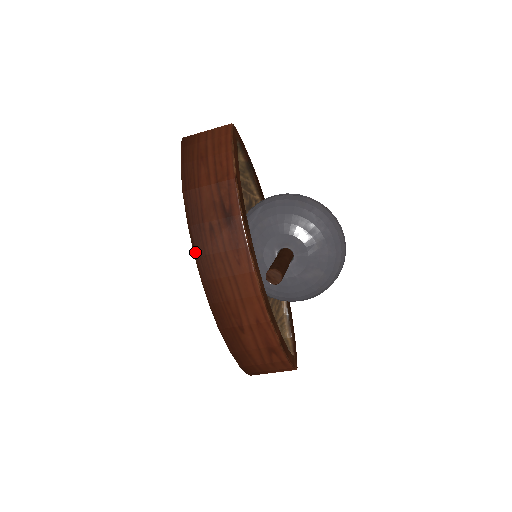
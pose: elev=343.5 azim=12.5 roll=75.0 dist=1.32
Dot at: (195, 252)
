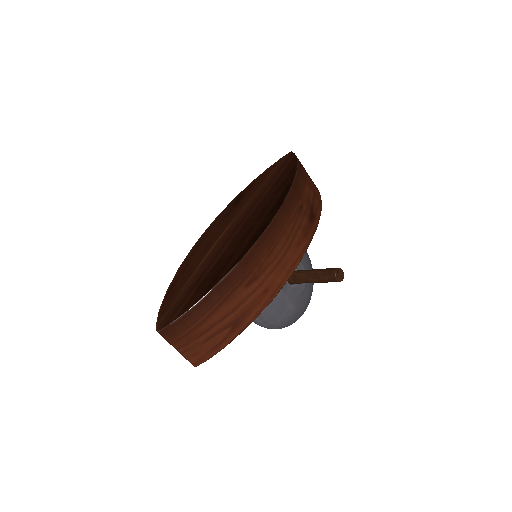
Dot at: (284, 203)
